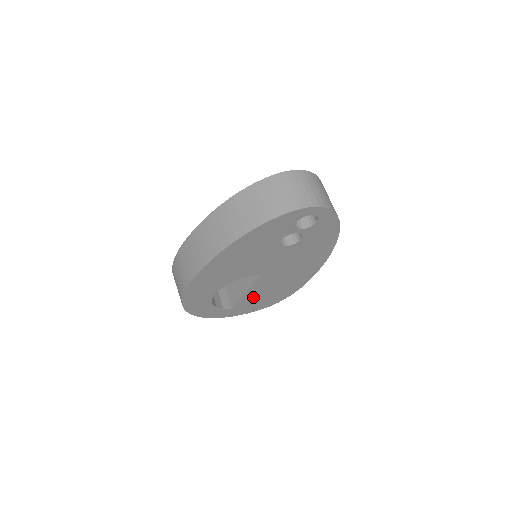
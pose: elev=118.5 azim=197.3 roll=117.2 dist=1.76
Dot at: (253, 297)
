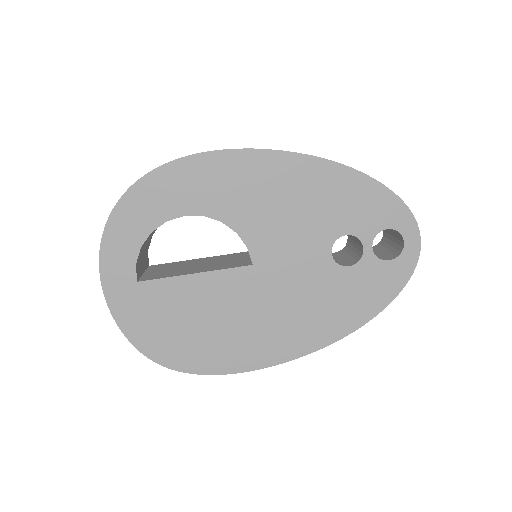
Dot at: (179, 300)
